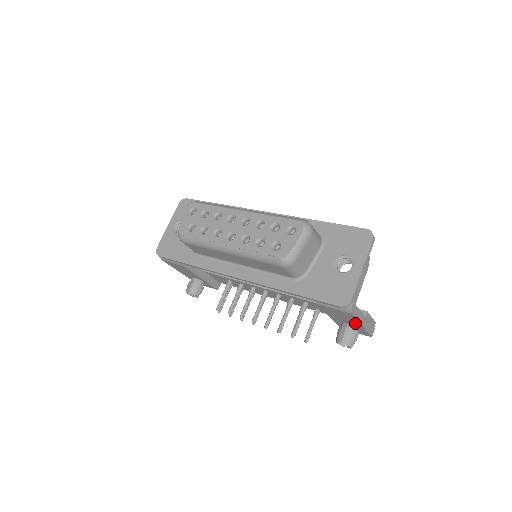
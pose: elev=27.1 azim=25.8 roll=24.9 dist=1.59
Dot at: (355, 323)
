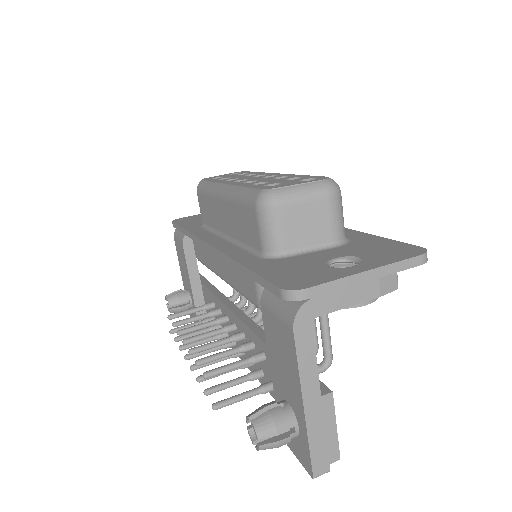
Dot at: (296, 390)
